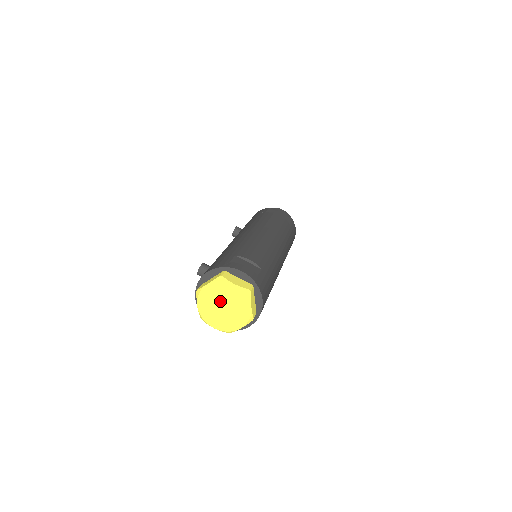
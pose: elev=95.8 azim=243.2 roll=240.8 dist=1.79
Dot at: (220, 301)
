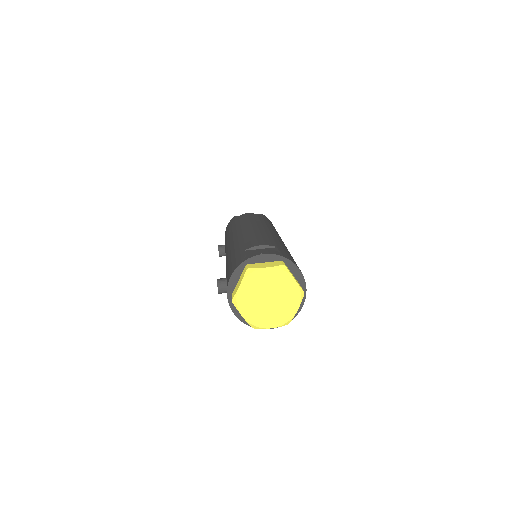
Dot at: (262, 295)
